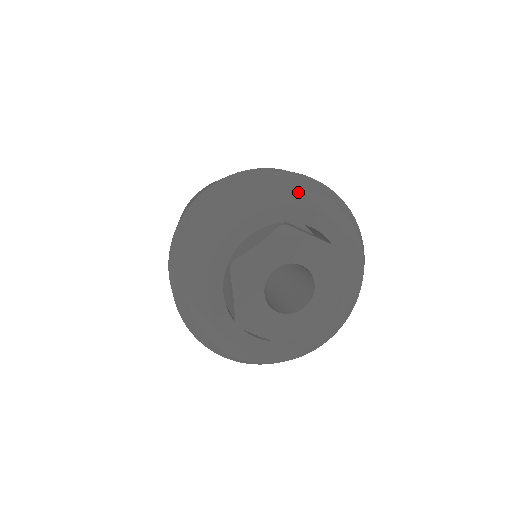
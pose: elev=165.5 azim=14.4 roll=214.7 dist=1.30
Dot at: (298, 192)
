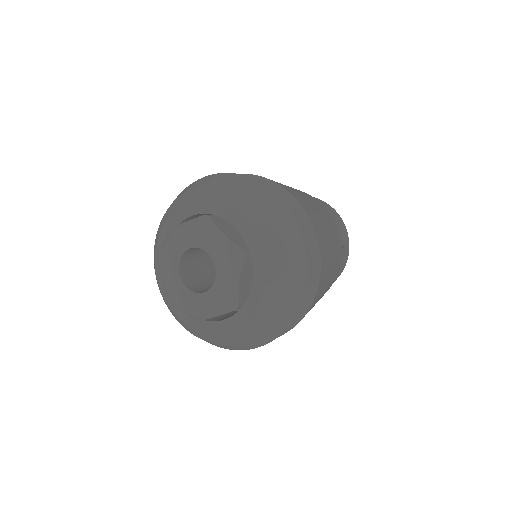
Dot at: (175, 203)
